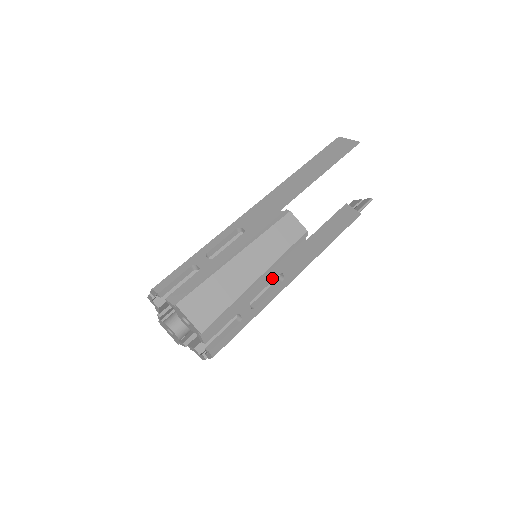
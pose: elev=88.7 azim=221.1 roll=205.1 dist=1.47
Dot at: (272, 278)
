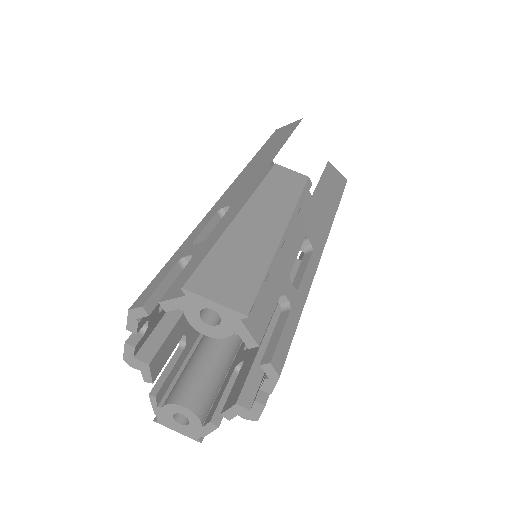
Dot at: (299, 242)
